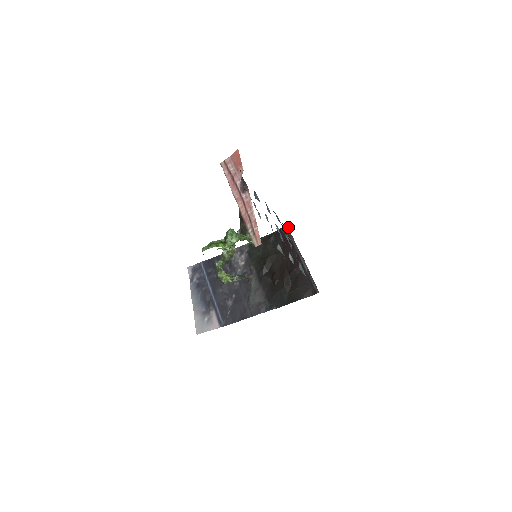
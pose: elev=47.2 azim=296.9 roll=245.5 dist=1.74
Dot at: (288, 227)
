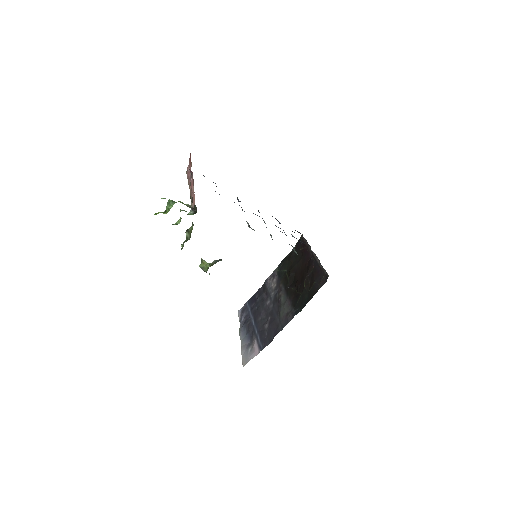
Dot at: (300, 233)
